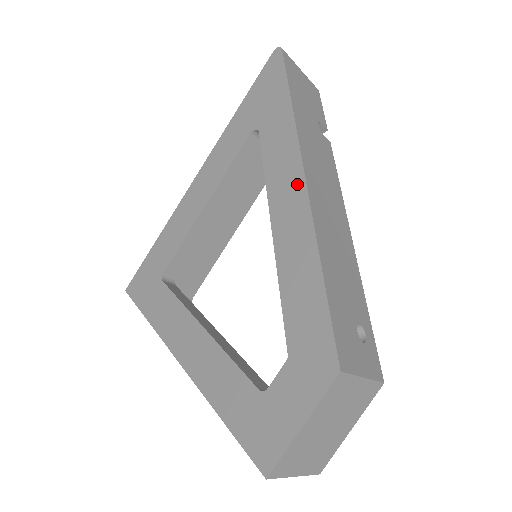
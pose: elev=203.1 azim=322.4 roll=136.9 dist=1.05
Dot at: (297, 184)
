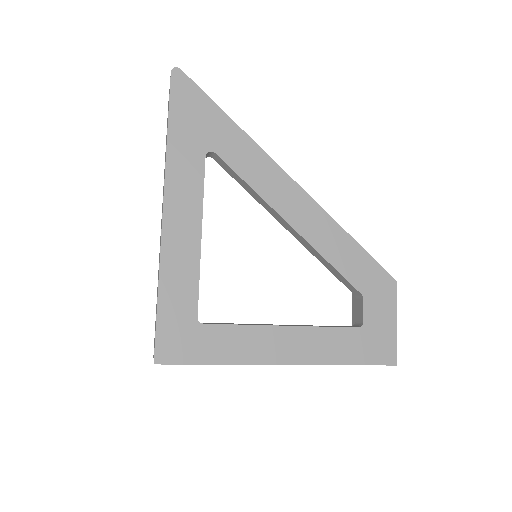
Dot at: (289, 185)
